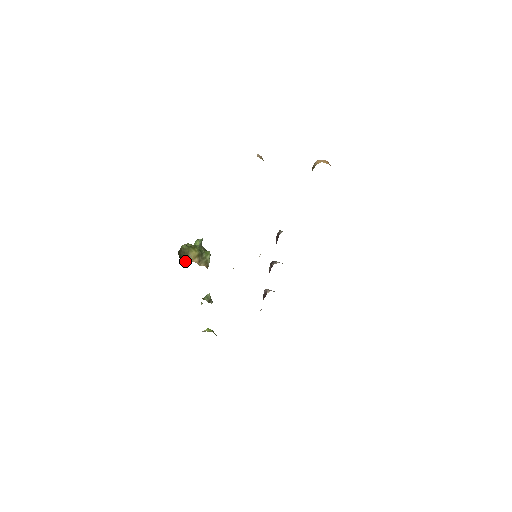
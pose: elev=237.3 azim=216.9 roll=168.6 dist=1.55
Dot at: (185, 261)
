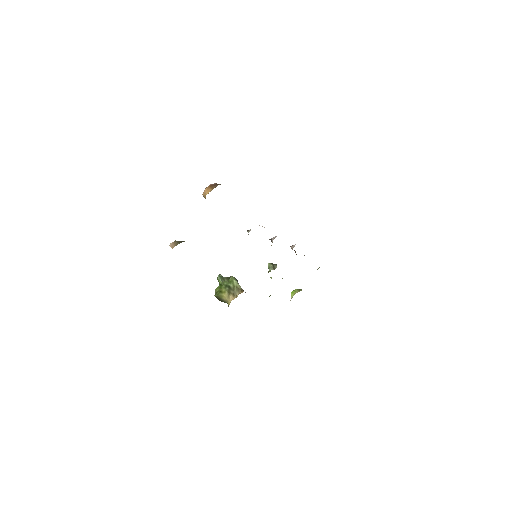
Dot at: occluded
